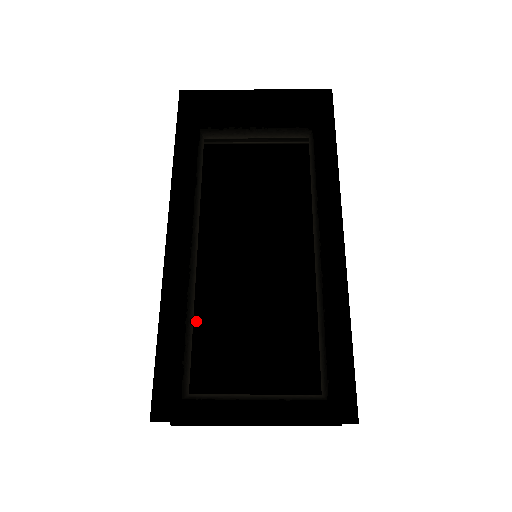
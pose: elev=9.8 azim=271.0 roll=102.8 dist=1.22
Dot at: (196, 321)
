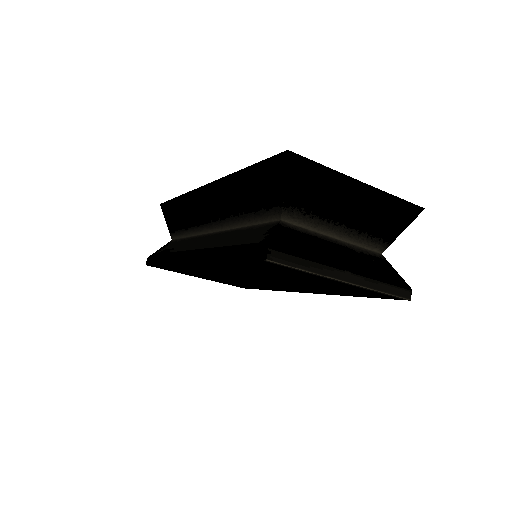
Dot at: (227, 266)
